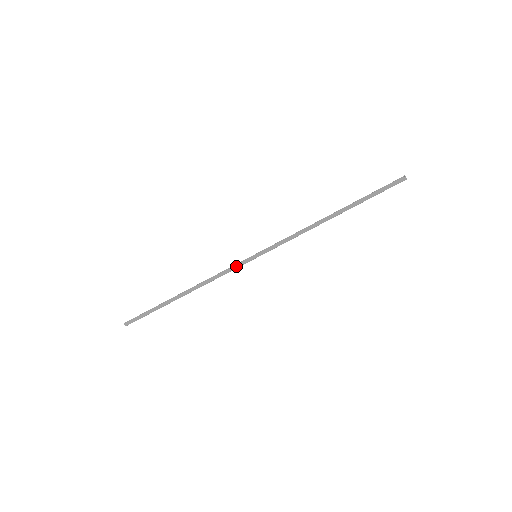
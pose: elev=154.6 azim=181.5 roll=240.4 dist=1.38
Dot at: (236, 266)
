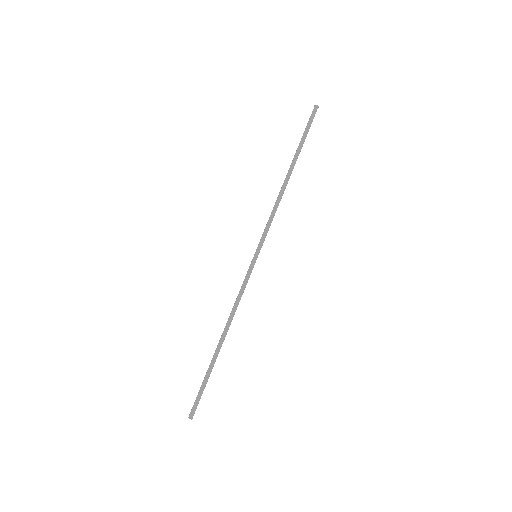
Dot at: (245, 277)
